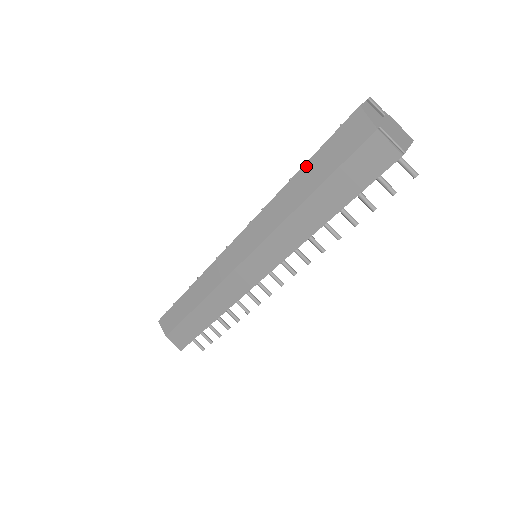
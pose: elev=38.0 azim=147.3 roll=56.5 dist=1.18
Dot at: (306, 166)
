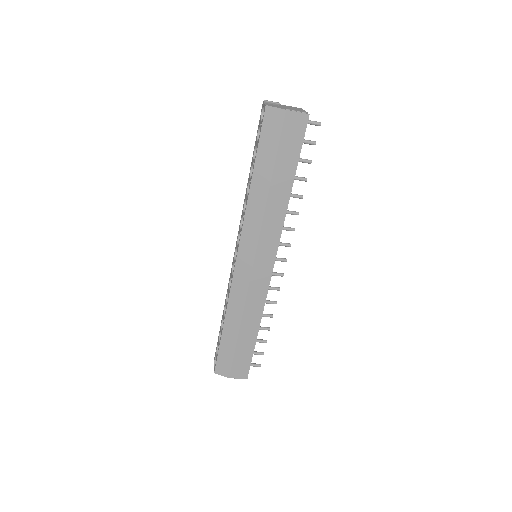
Dot at: (256, 165)
